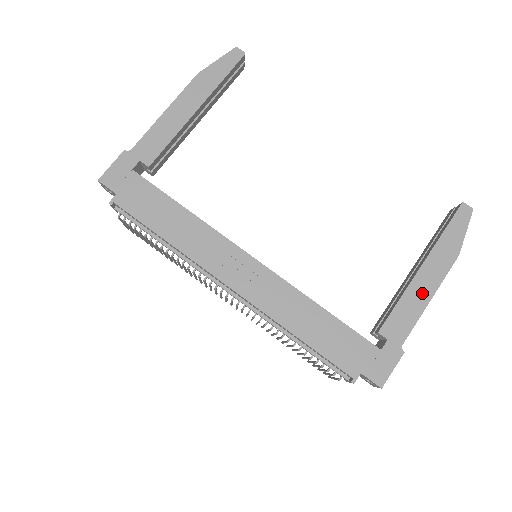
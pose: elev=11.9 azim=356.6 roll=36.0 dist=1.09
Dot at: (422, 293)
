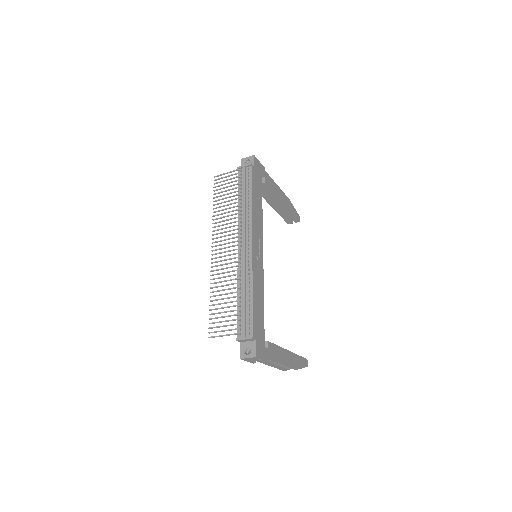
Dot at: (284, 358)
